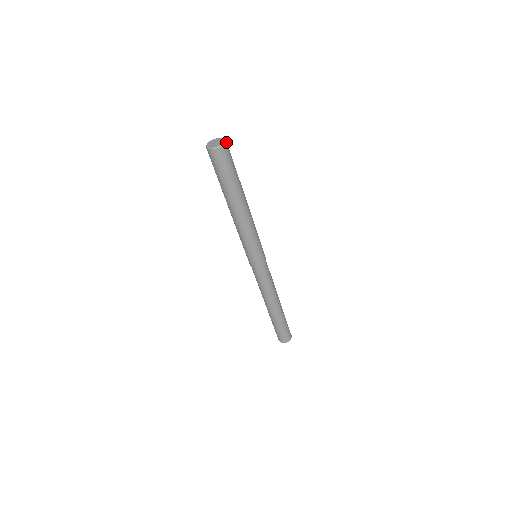
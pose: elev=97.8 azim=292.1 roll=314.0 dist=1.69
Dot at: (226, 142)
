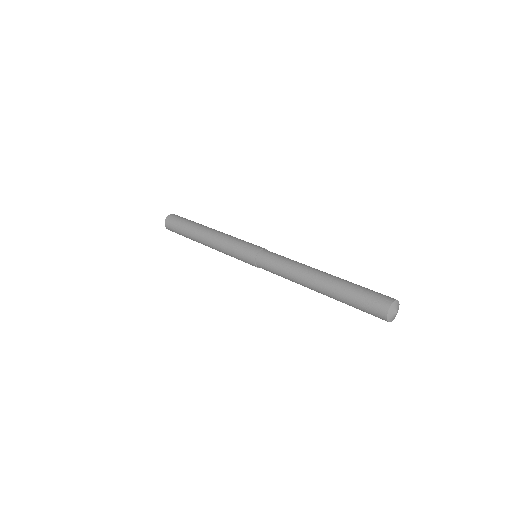
Dot at: occluded
